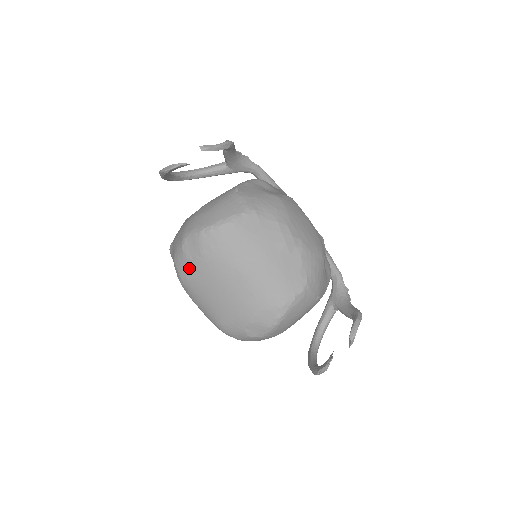
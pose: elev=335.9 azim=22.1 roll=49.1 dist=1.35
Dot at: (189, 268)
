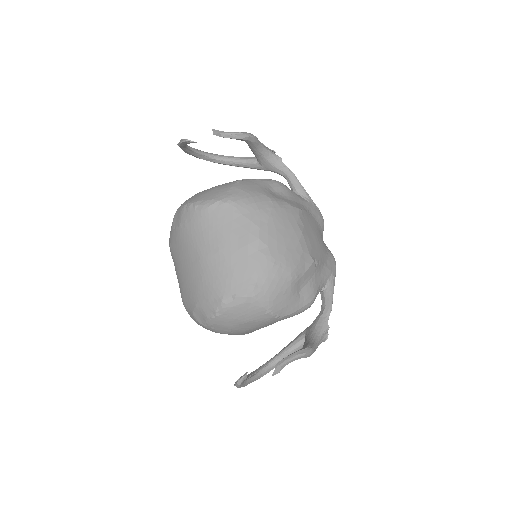
Dot at: (172, 237)
